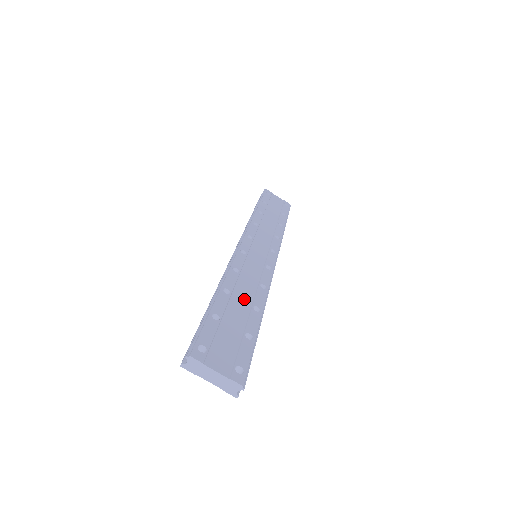
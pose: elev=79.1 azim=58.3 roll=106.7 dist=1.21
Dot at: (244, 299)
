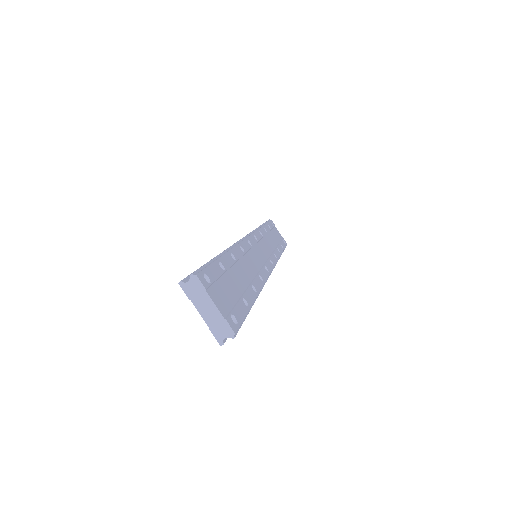
Dot at: (245, 274)
